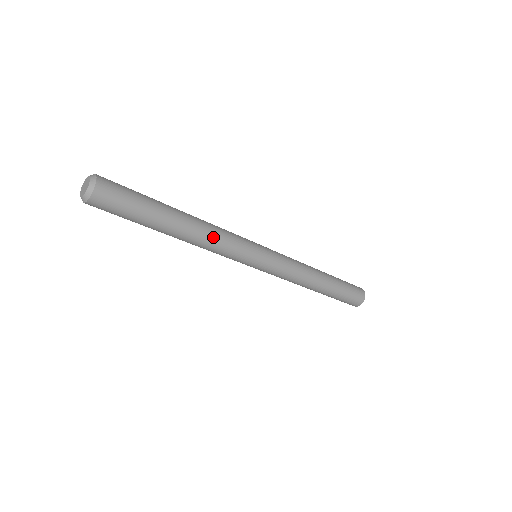
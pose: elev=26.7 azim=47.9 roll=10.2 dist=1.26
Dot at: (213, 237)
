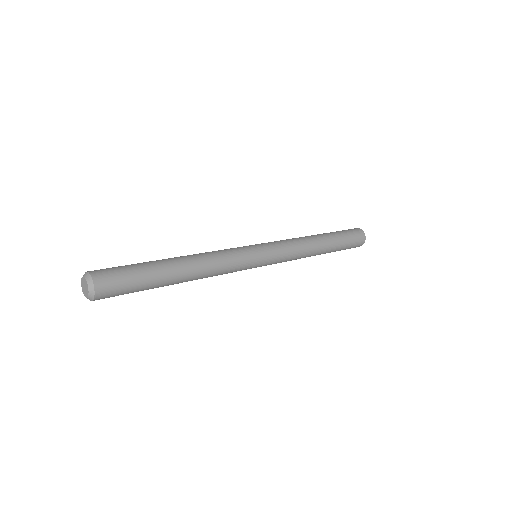
Dot at: (213, 267)
